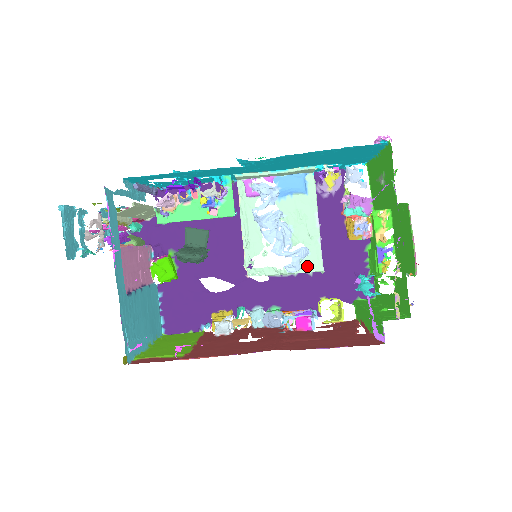
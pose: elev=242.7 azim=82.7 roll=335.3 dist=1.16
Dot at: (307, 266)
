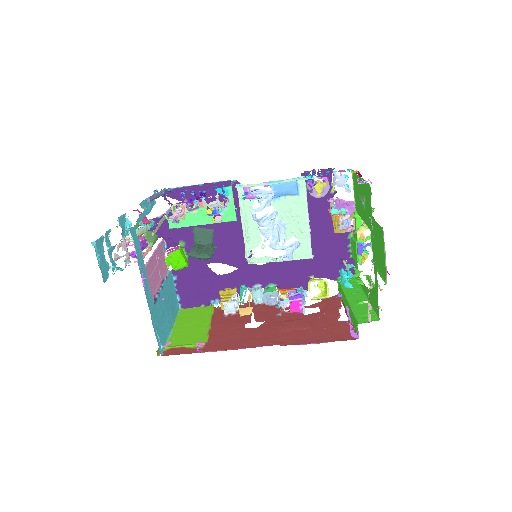
Dot at: (299, 255)
